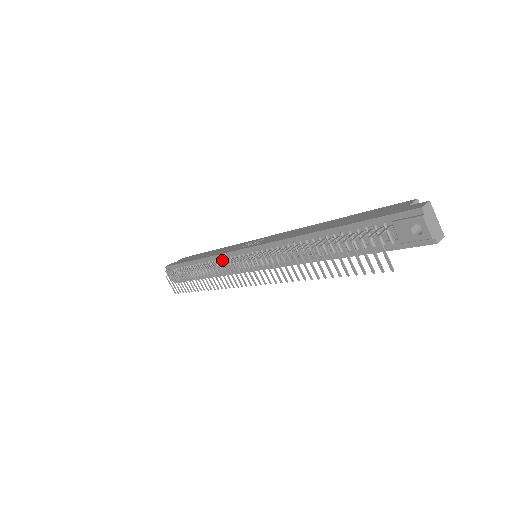
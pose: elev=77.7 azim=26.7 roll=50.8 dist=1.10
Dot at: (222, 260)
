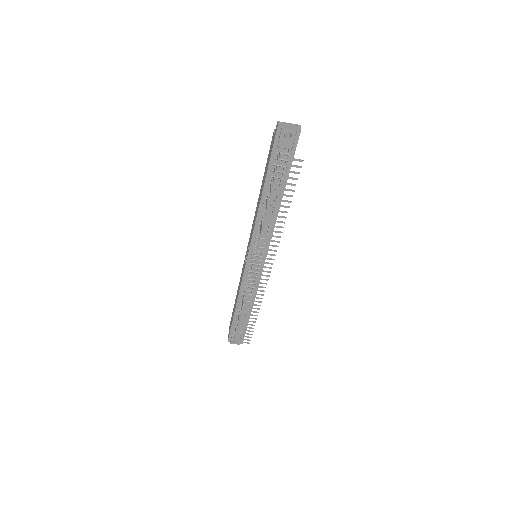
Dot at: (246, 284)
